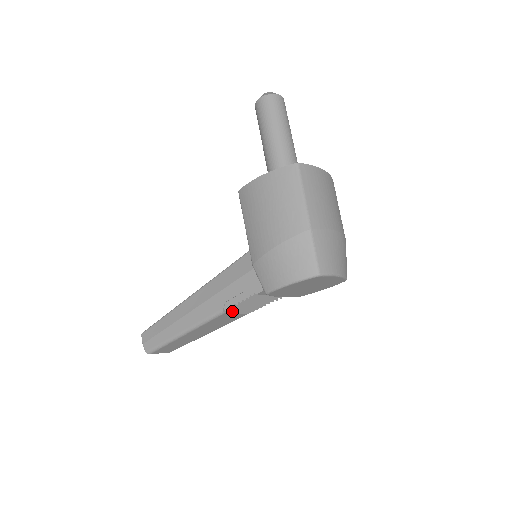
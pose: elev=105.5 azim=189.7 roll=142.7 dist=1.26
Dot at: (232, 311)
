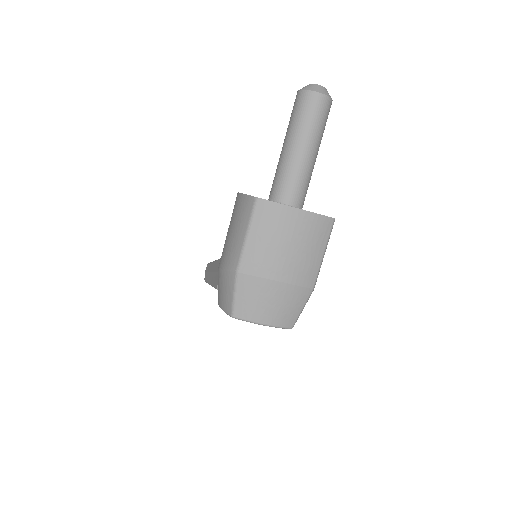
Dot at: occluded
